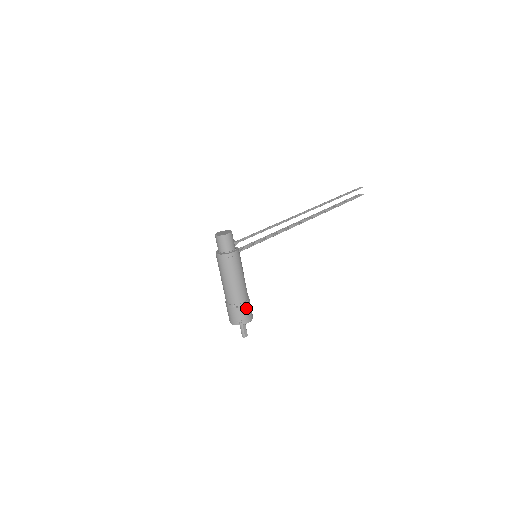
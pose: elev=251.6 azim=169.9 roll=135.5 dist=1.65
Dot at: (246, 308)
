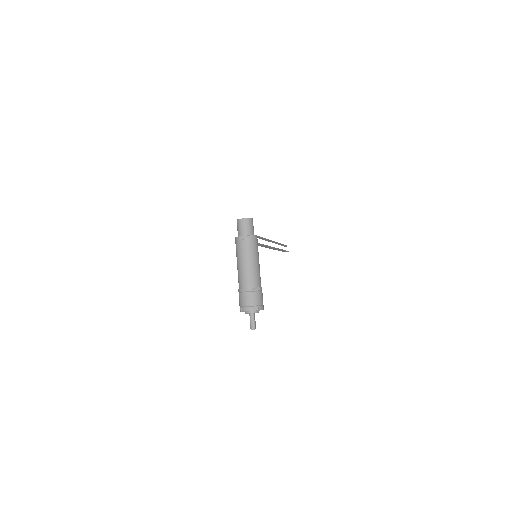
Dot at: (262, 294)
